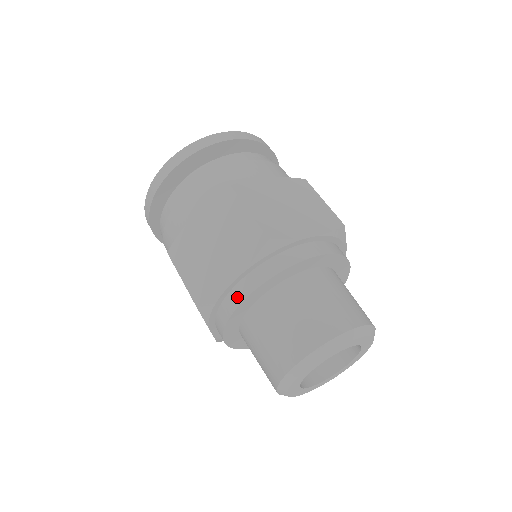
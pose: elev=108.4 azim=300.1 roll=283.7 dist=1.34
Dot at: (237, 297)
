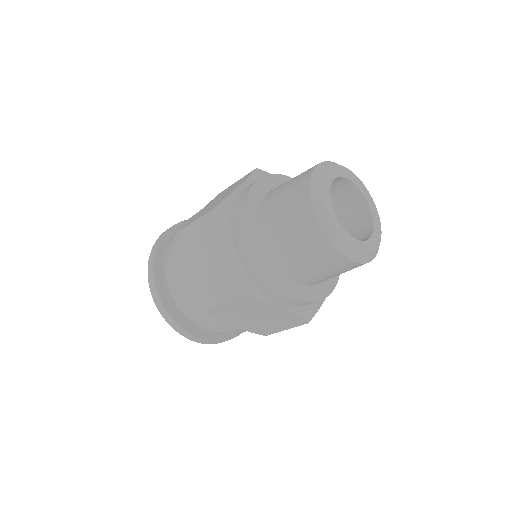
Dot at: (249, 253)
